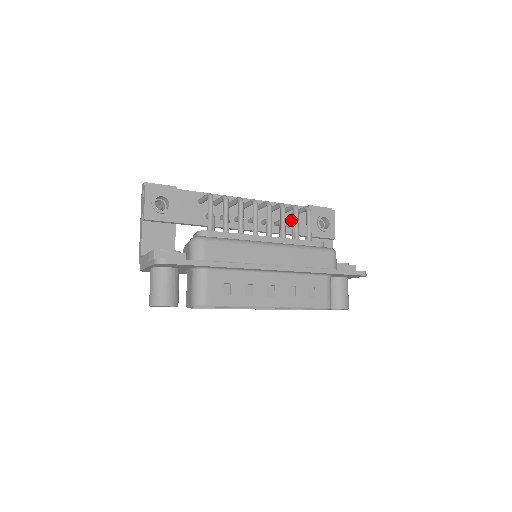
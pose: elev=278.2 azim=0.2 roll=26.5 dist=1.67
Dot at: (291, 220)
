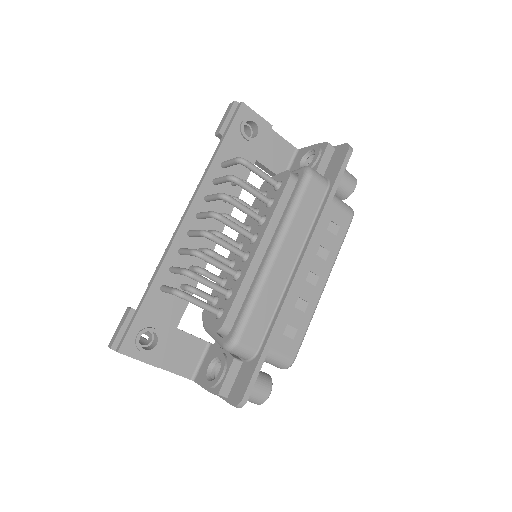
Dot at: occluded
